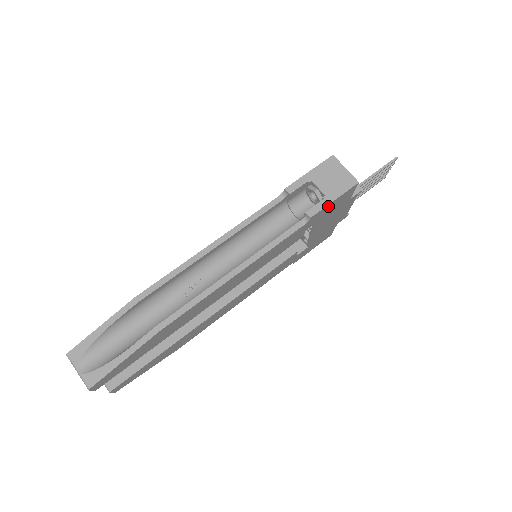
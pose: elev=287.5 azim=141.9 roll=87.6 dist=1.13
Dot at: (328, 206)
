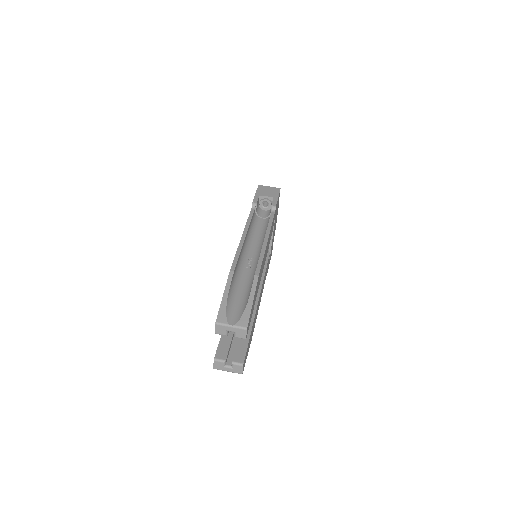
Dot at: (277, 202)
